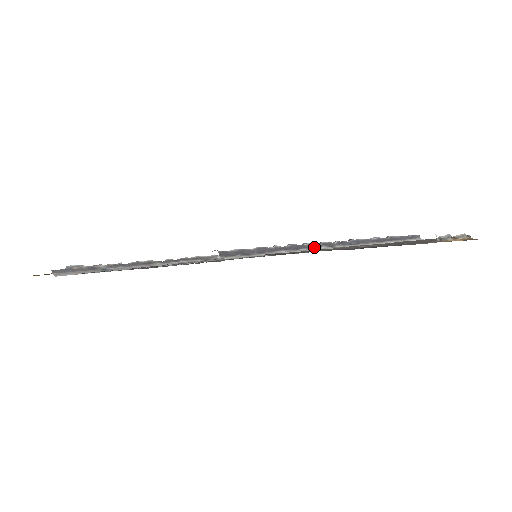
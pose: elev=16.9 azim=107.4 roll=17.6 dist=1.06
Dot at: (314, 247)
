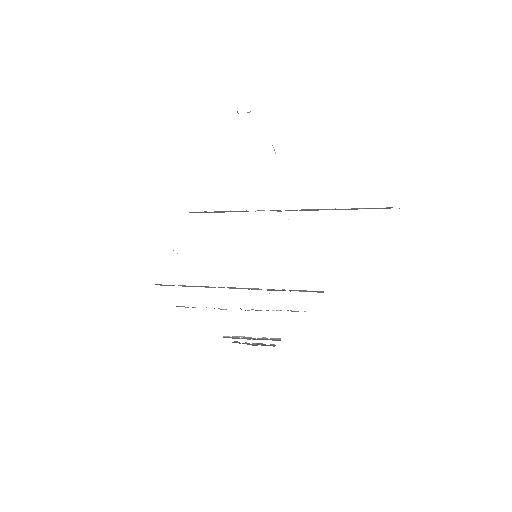
Dot at: occluded
